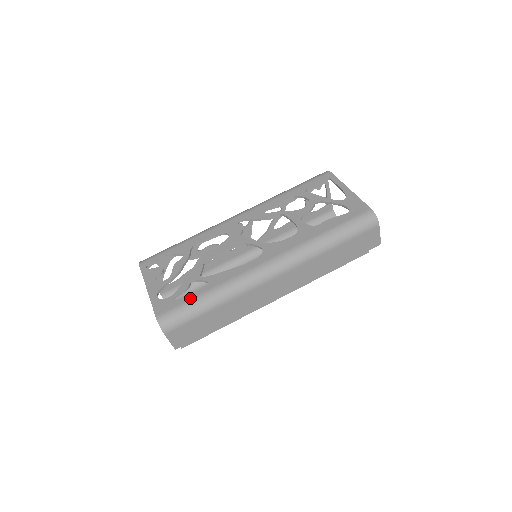
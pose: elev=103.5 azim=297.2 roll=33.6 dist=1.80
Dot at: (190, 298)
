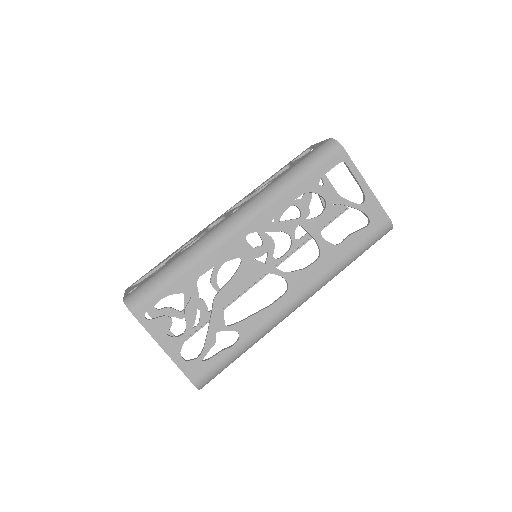
Dot at: (224, 356)
